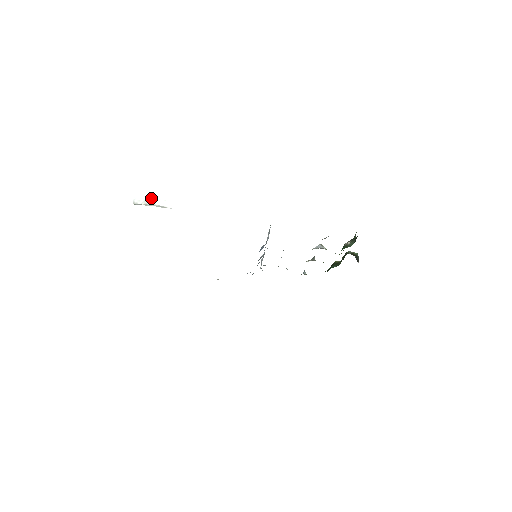
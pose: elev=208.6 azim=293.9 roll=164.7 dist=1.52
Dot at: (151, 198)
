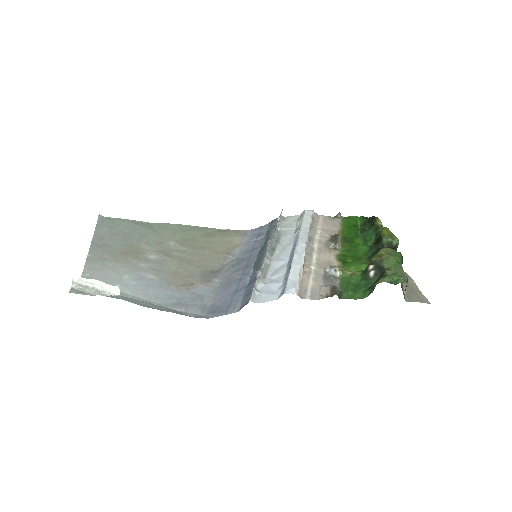
Dot at: (92, 279)
